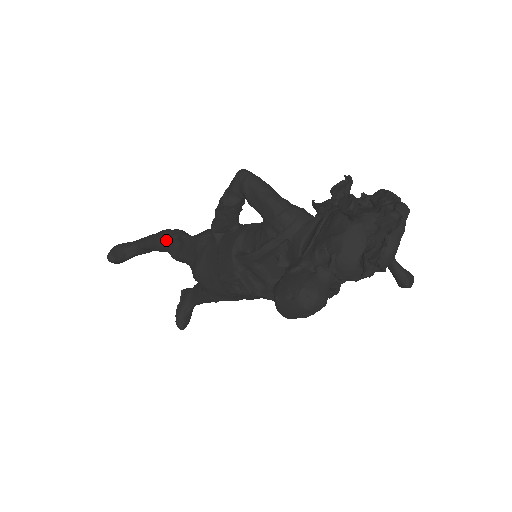
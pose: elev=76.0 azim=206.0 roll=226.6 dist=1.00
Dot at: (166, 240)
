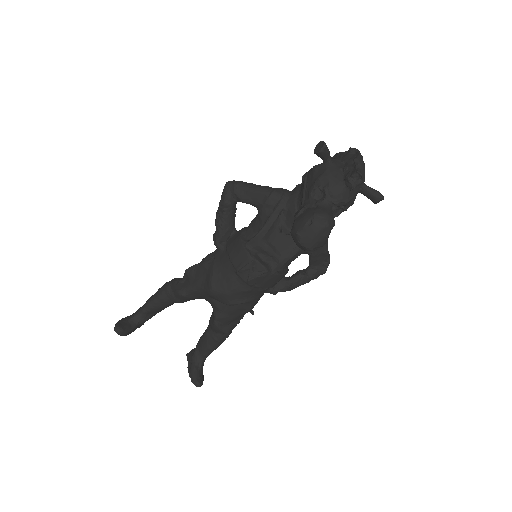
Dot at: (169, 288)
